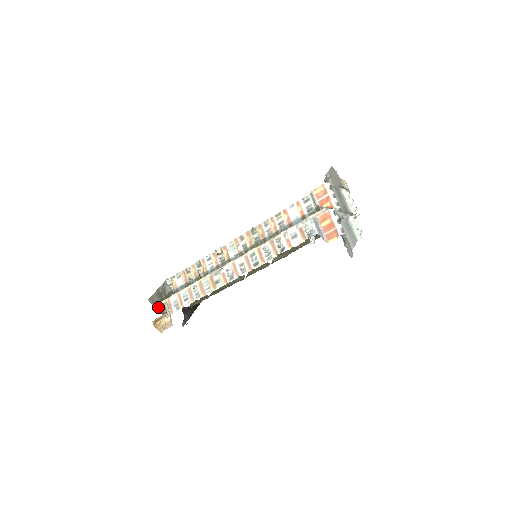
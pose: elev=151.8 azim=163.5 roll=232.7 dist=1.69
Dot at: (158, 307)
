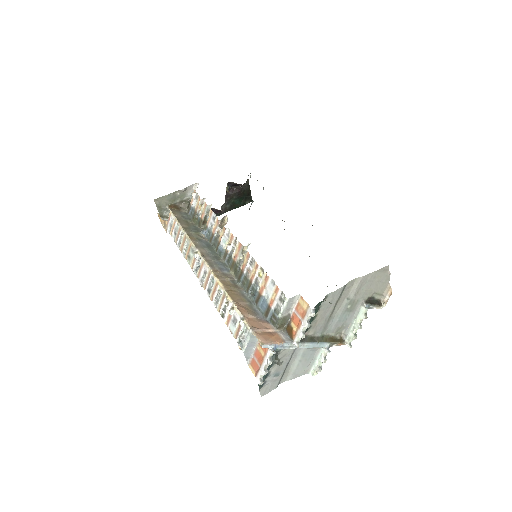
Dot at: (163, 209)
